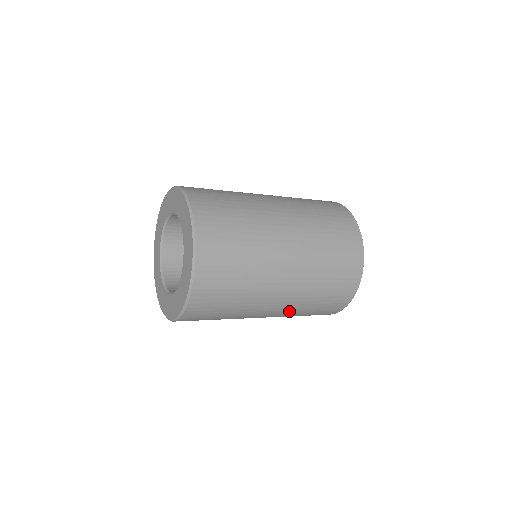
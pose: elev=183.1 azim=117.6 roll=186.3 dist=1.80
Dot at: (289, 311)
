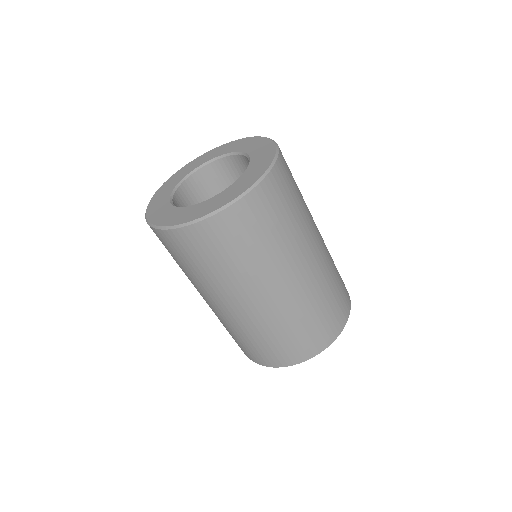
Dot at: (303, 296)
